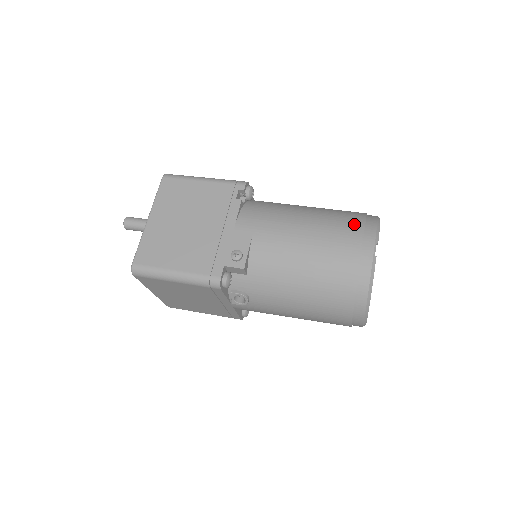
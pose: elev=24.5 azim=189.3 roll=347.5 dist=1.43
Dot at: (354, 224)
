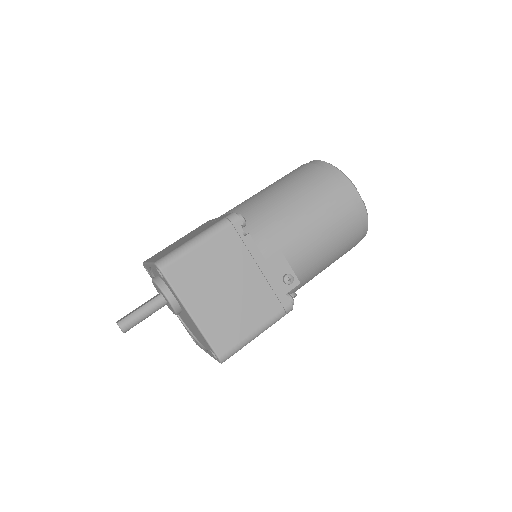
Dot at: (334, 187)
